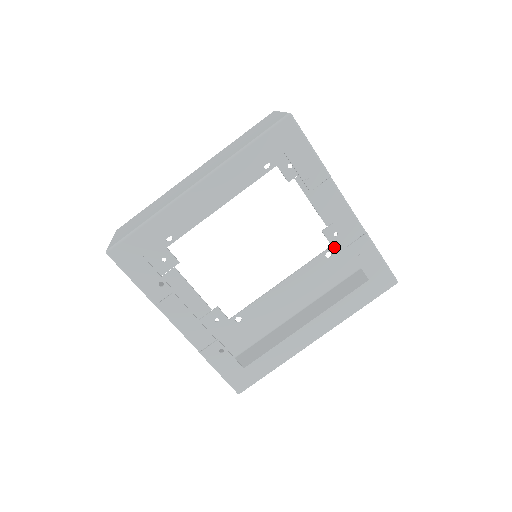
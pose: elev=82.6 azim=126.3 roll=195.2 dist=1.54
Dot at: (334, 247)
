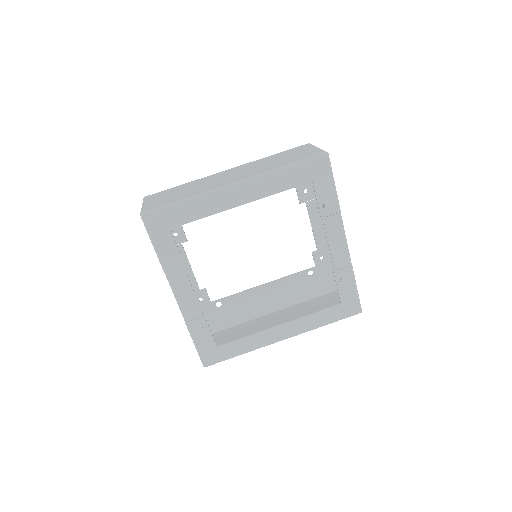
Dot at: (317, 268)
